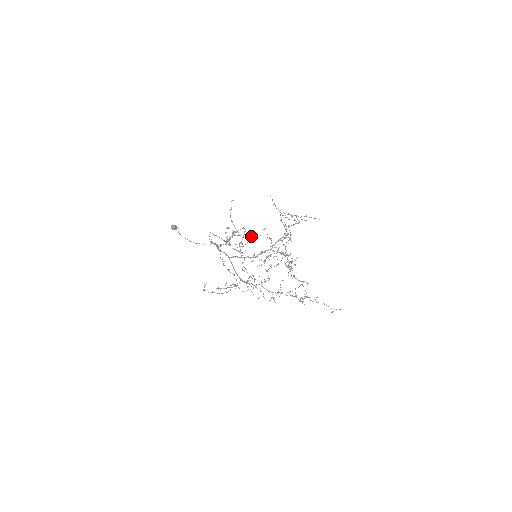
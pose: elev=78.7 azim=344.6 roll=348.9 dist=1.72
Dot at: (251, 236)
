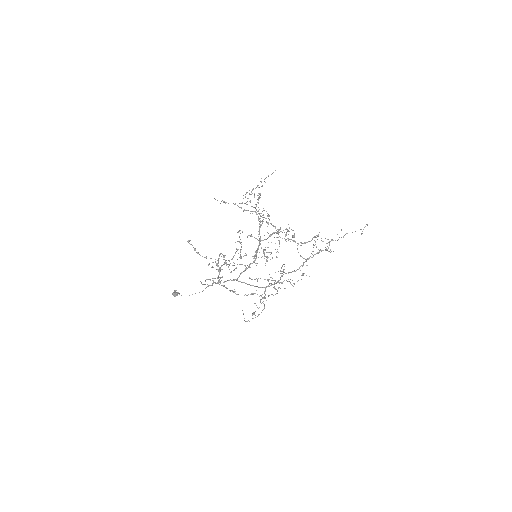
Dot at: (239, 237)
